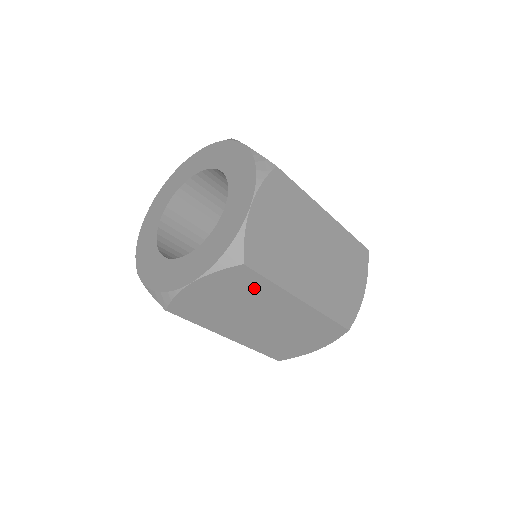
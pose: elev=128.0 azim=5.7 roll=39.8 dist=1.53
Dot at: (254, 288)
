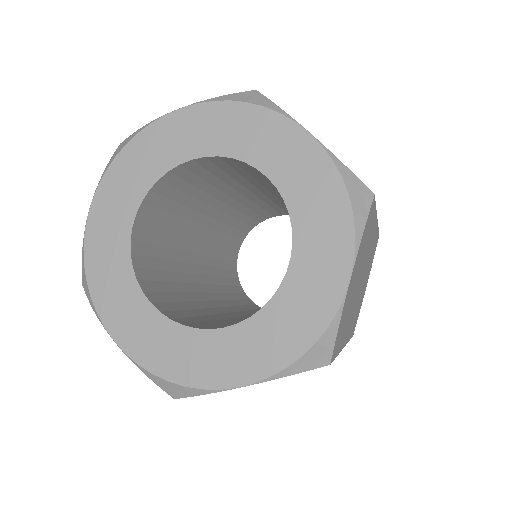
Dot at: occluded
